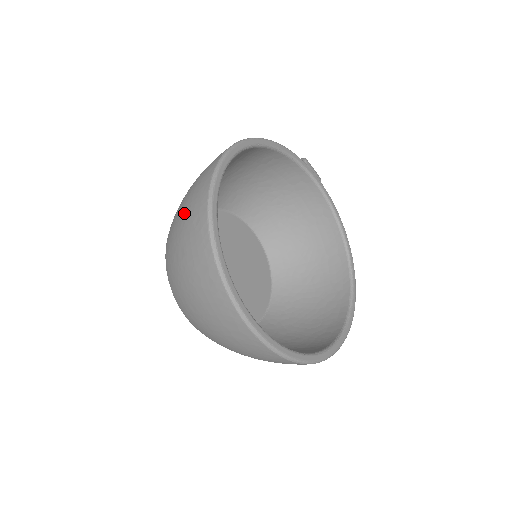
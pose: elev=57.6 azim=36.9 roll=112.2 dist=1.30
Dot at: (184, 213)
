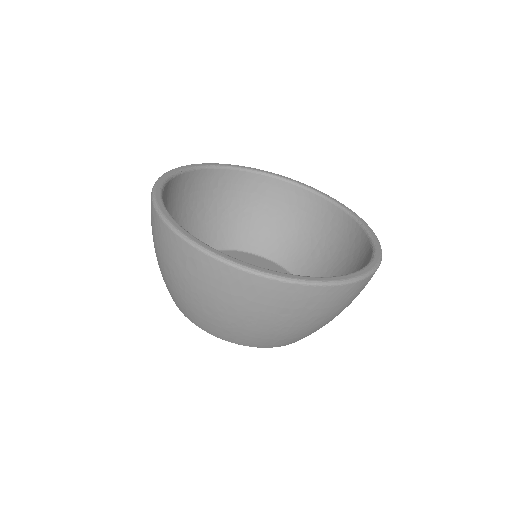
Dot at: occluded
